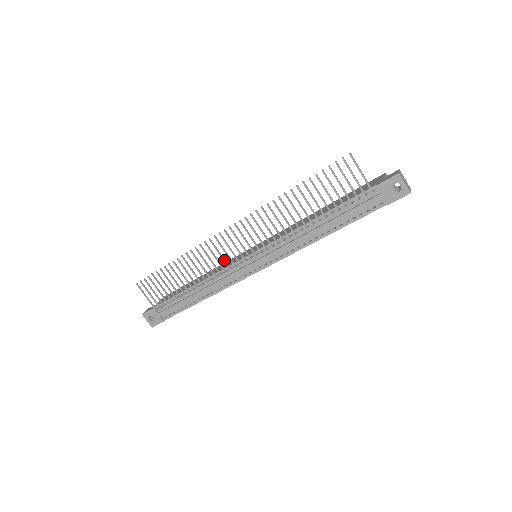
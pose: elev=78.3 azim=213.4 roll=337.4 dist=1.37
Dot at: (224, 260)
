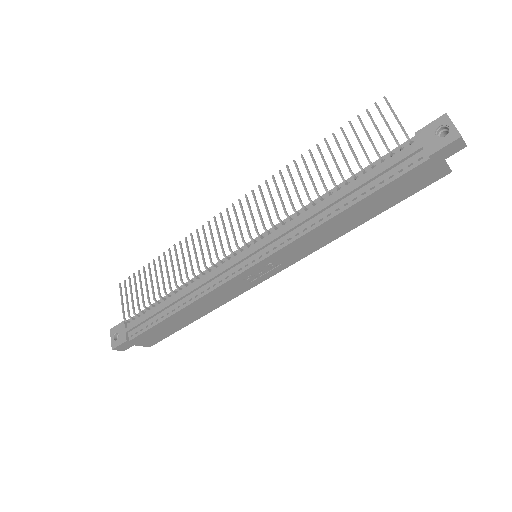
Dot at: (215, 247)
